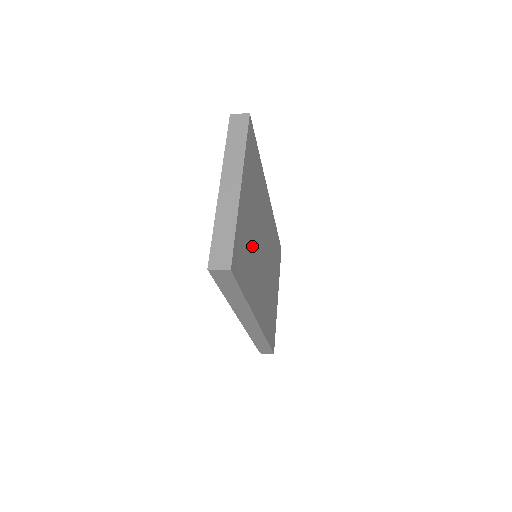
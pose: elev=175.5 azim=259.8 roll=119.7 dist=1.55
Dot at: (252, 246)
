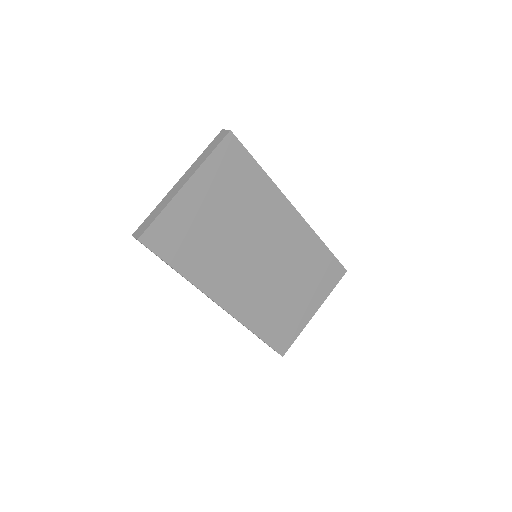
Dot at: (214, 239)
